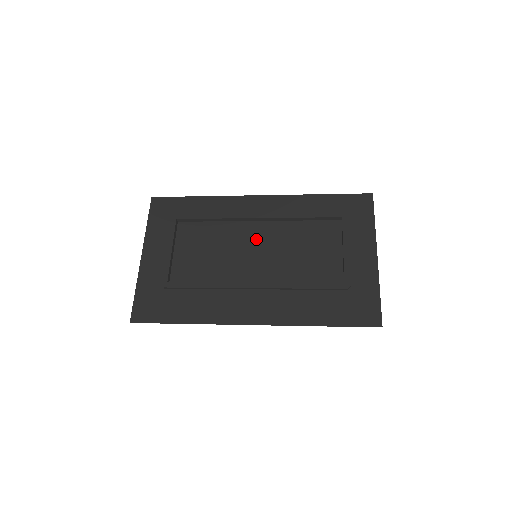
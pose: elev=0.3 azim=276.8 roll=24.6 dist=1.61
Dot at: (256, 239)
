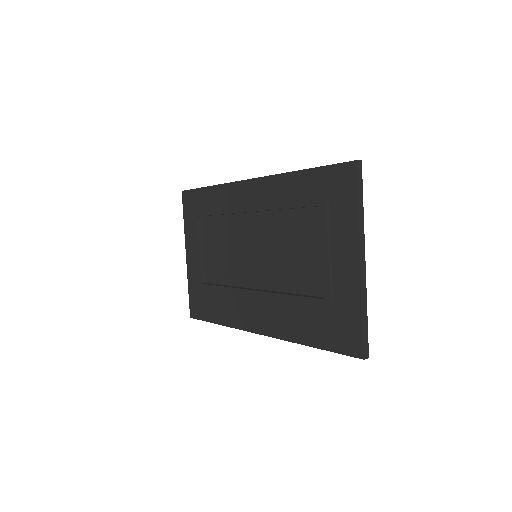
Dot at: (254, 235)
